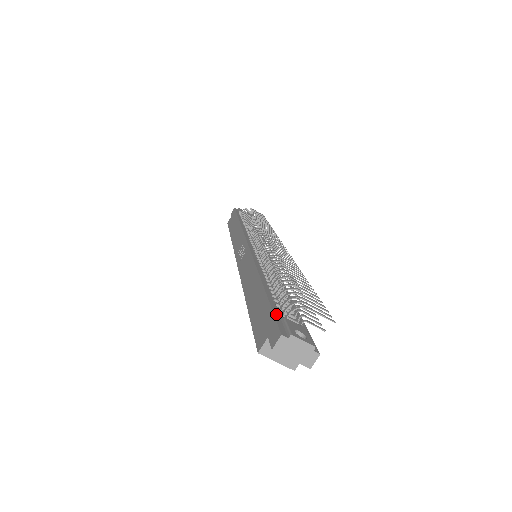
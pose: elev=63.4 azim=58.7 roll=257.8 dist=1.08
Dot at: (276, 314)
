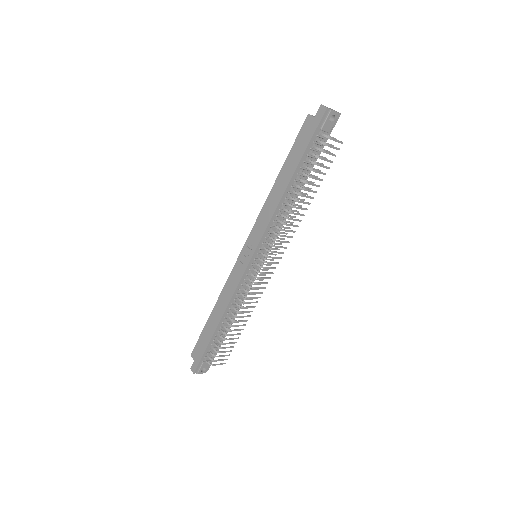
Dot at: (202, 358)
